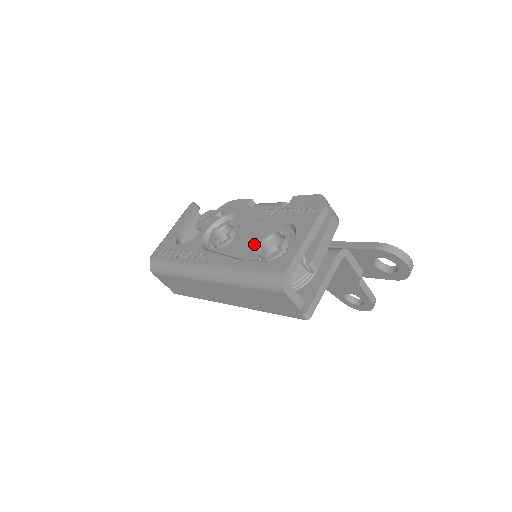
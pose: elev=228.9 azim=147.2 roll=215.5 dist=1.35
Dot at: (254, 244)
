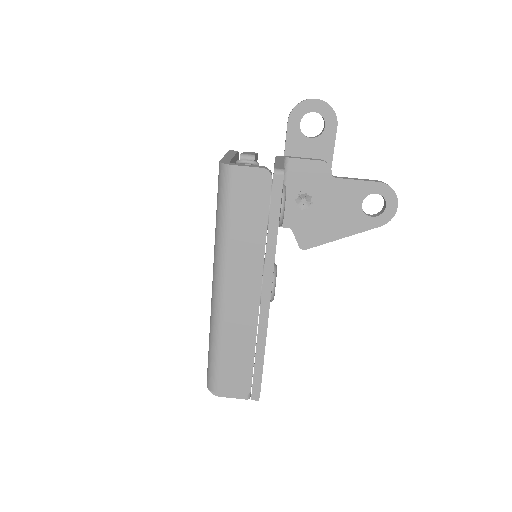
Dot at: occluded
